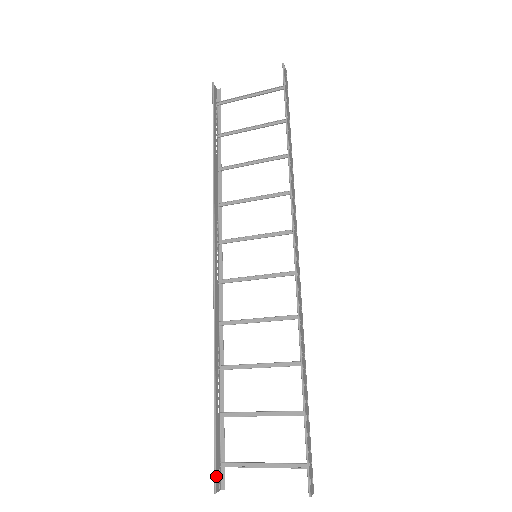
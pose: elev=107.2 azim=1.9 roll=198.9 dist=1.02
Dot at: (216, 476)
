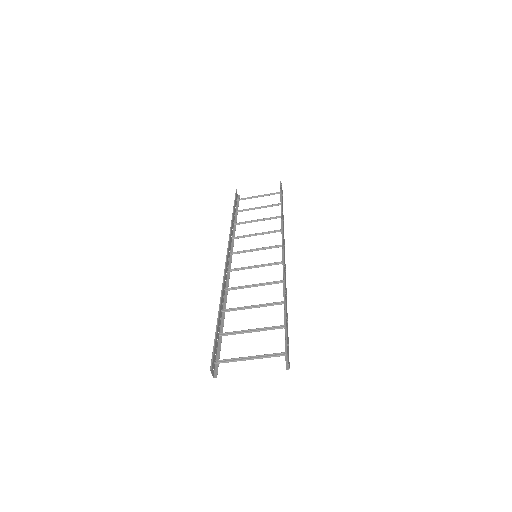
Dot at: (212, 363)
